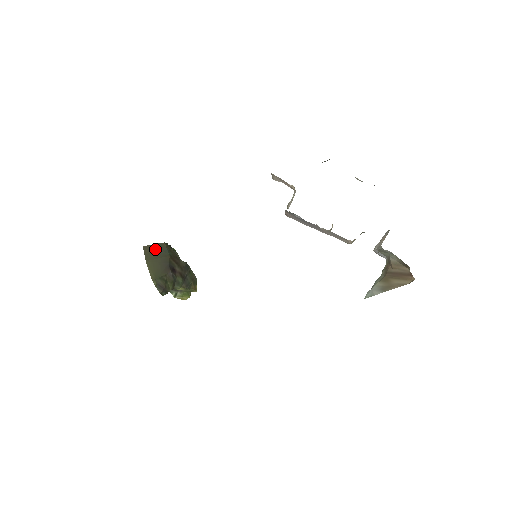
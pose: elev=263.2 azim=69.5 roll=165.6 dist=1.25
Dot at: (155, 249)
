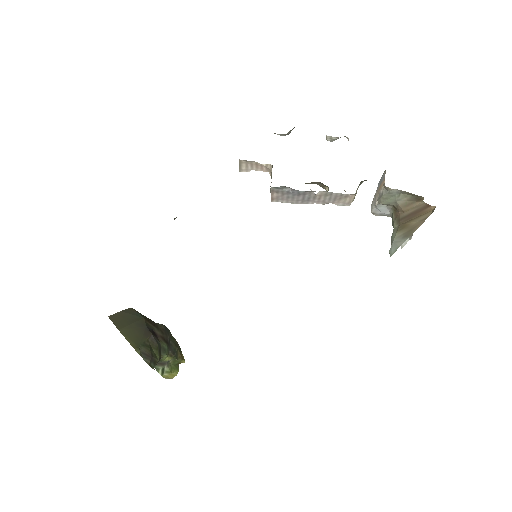
Dot at: (124, 316)
